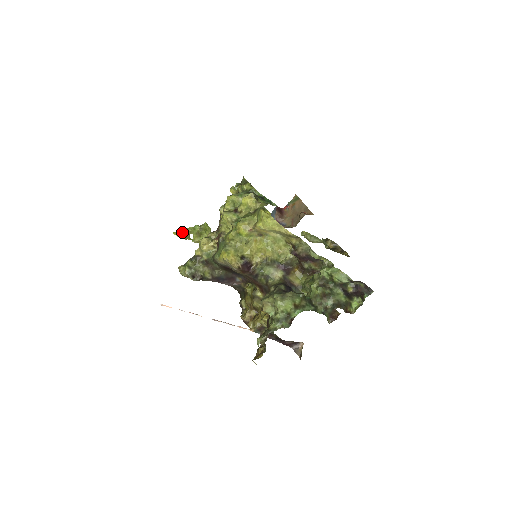
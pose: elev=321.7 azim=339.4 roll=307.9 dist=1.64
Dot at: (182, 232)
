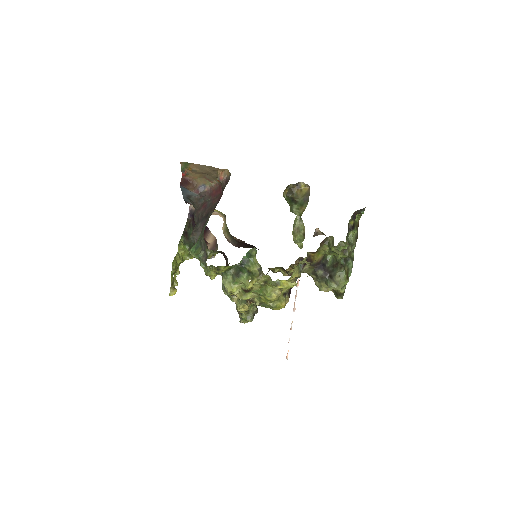
Dot at: (171, 286)
